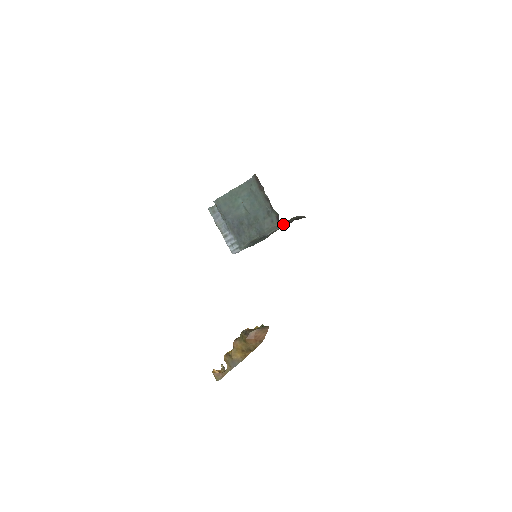
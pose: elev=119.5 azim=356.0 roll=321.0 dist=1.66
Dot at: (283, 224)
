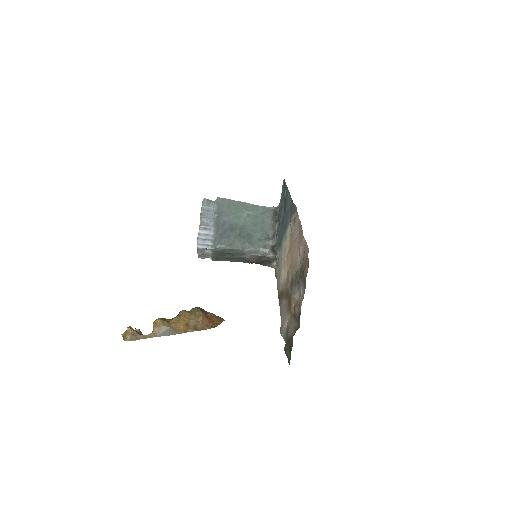
Dot at: (275, 254)
